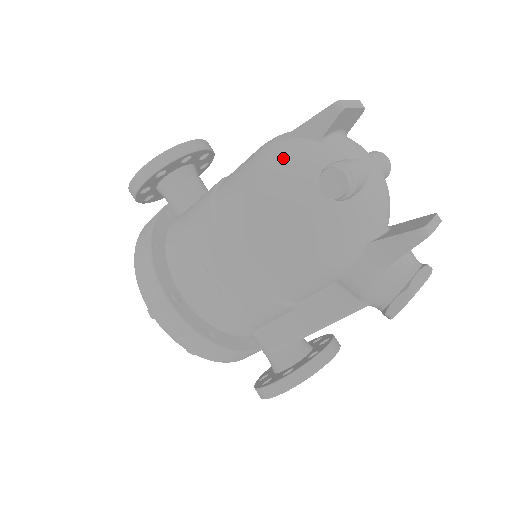
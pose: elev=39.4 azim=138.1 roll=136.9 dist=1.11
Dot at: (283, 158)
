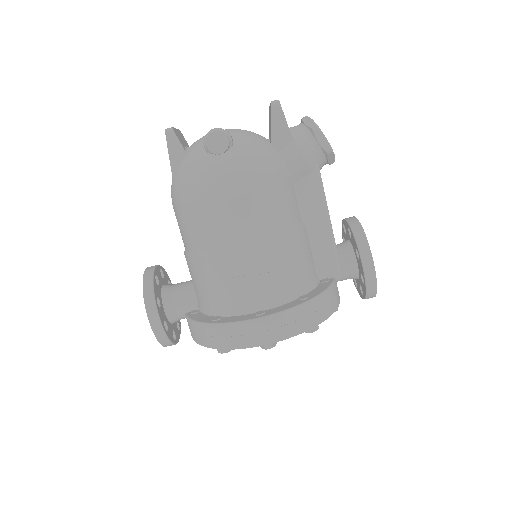
Dot at: (186, 178)
